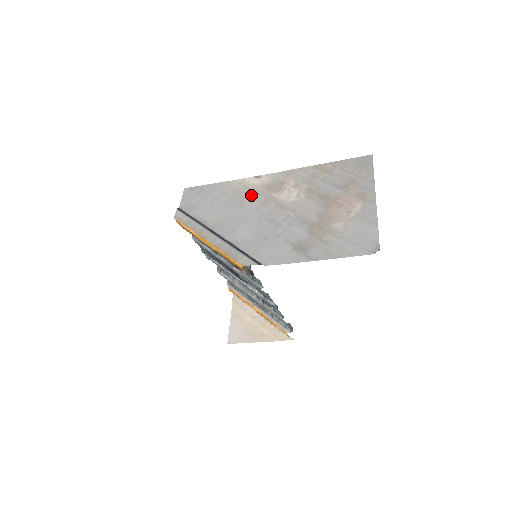
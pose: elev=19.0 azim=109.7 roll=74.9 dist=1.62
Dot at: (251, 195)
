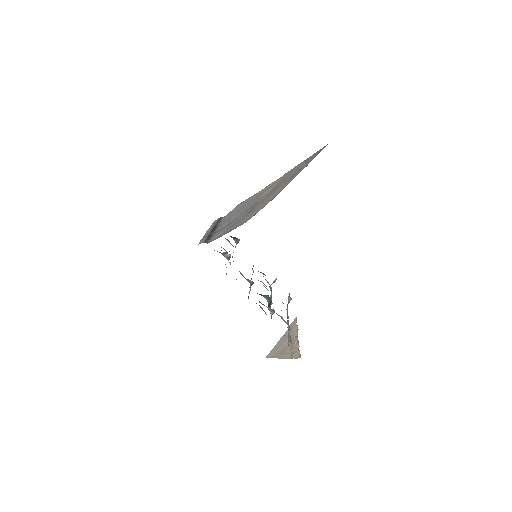
Dot at: (253, 199)
